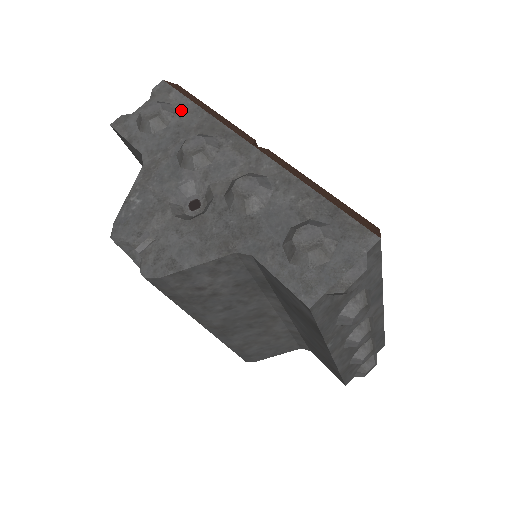
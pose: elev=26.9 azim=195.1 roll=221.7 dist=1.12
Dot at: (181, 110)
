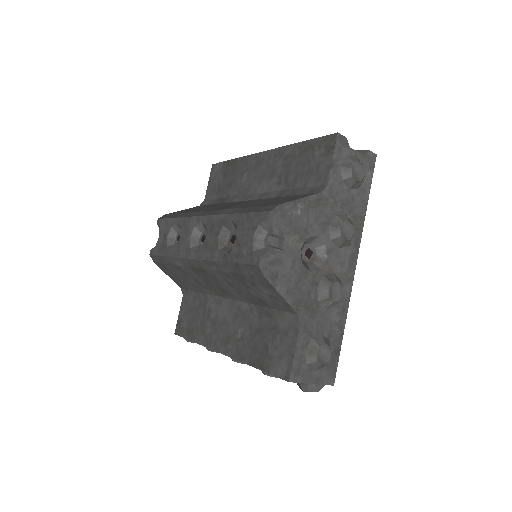
Dot at: (362, 191)
